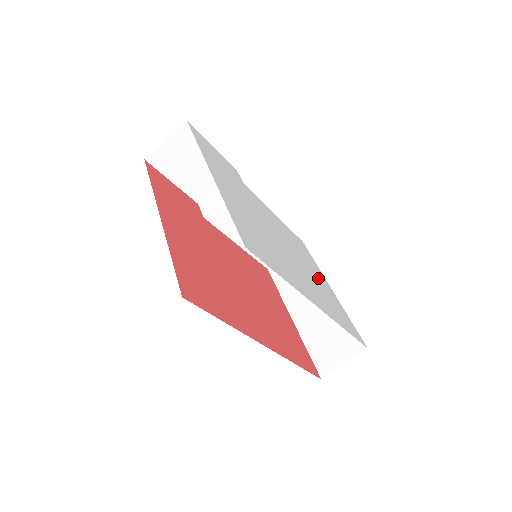
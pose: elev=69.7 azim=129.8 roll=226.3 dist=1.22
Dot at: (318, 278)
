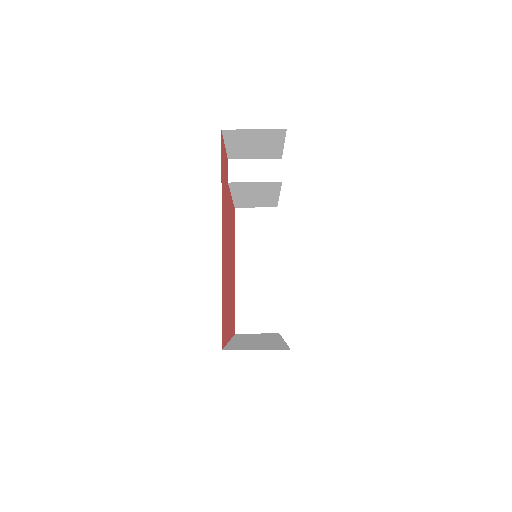
Dot at: occluded
